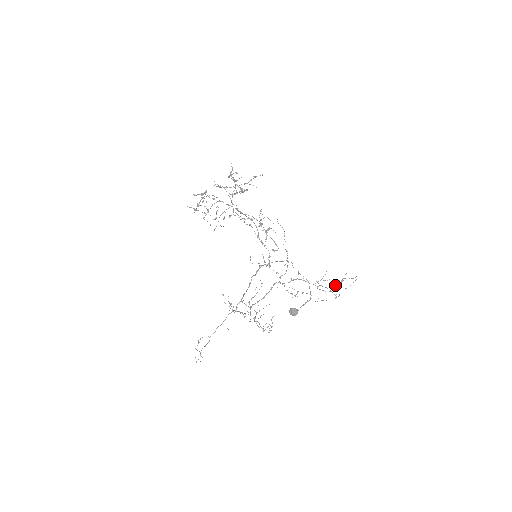
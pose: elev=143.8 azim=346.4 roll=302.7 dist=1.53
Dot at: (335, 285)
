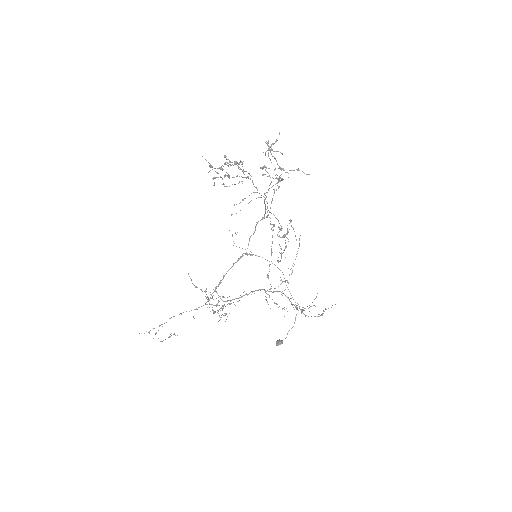
Dot at: (314, 316)
